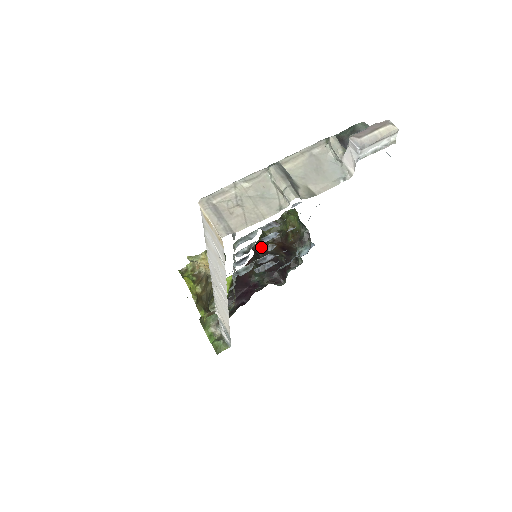
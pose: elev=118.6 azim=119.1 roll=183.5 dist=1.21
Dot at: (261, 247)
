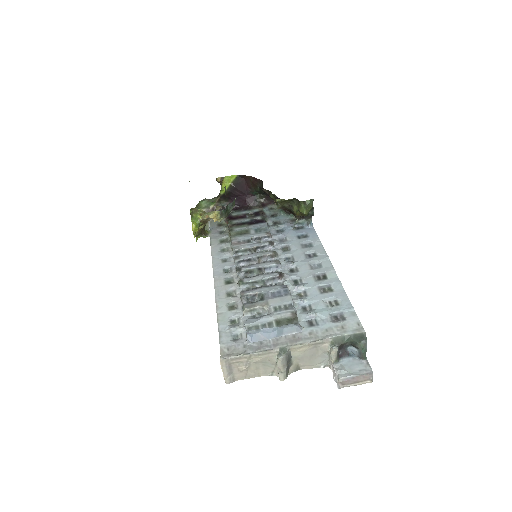
Dot at: (270, 197)
